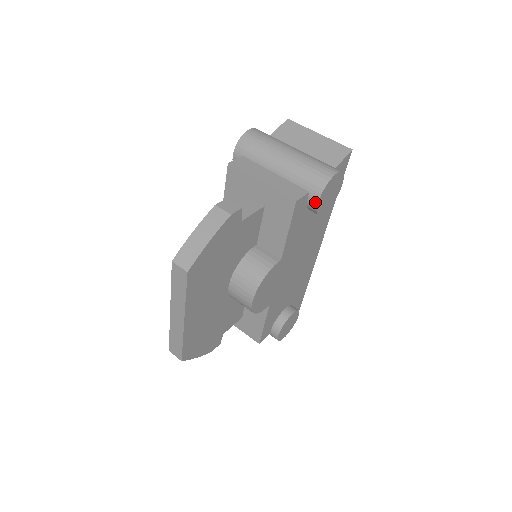
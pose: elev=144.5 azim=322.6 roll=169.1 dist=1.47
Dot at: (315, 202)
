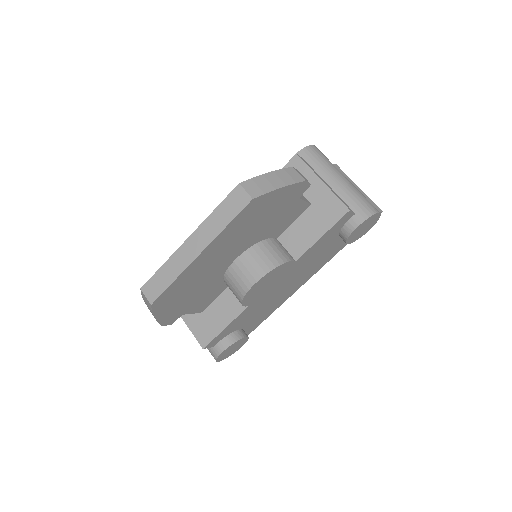
Dot at: (356, 224)
